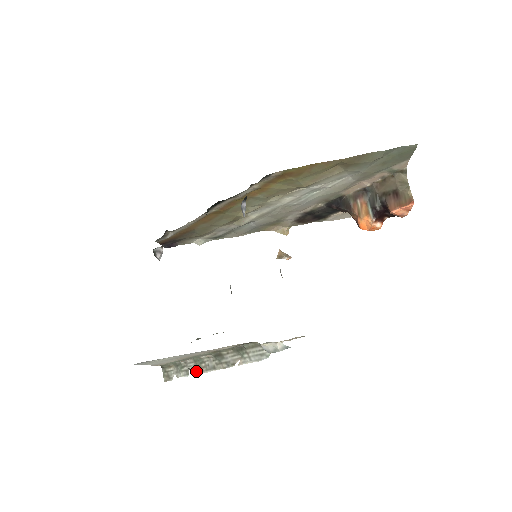
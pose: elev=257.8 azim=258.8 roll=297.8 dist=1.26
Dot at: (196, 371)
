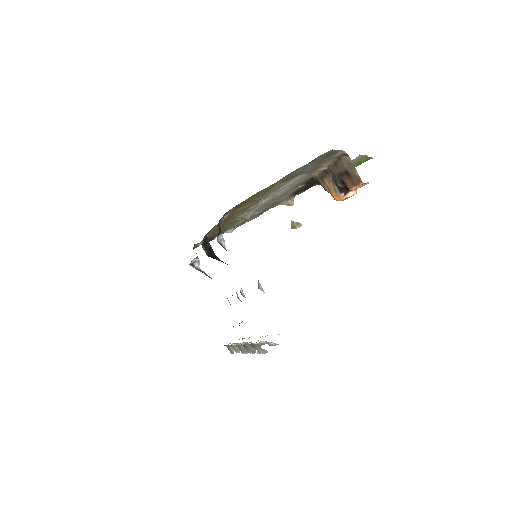
Dot at: (241, 352)
